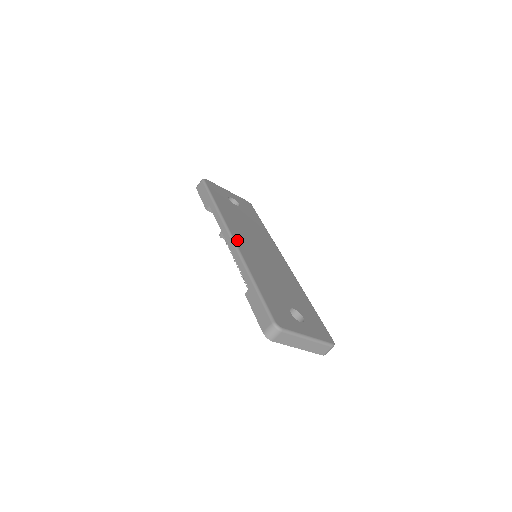
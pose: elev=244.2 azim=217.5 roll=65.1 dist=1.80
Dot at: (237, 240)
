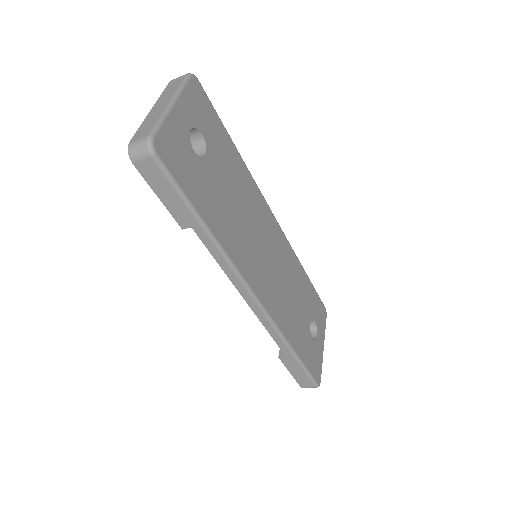
Dot at: (259, 293)
